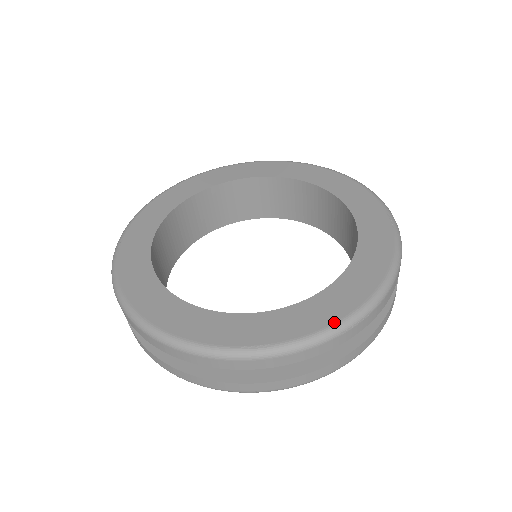
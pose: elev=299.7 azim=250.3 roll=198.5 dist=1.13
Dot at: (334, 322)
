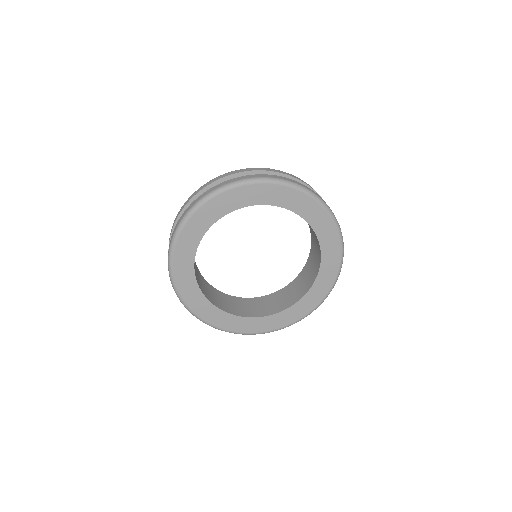
Dot at: (306, 315)
